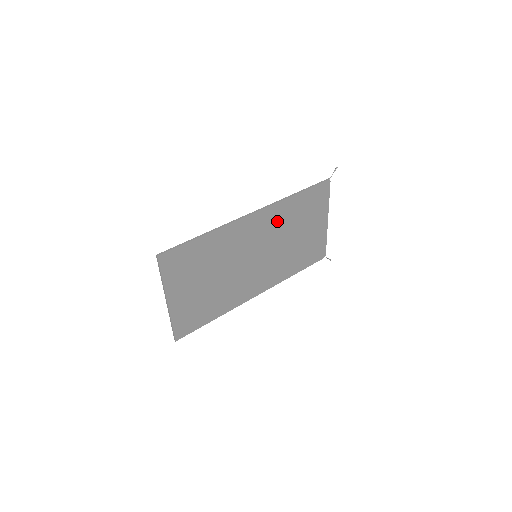
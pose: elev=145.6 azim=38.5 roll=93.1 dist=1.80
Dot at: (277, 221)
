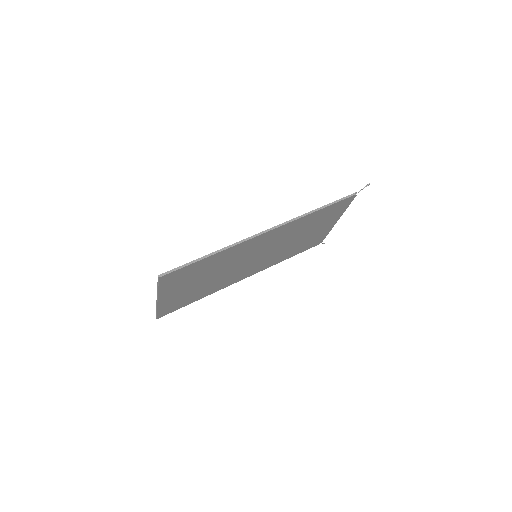
Dot at: (289, 231)
